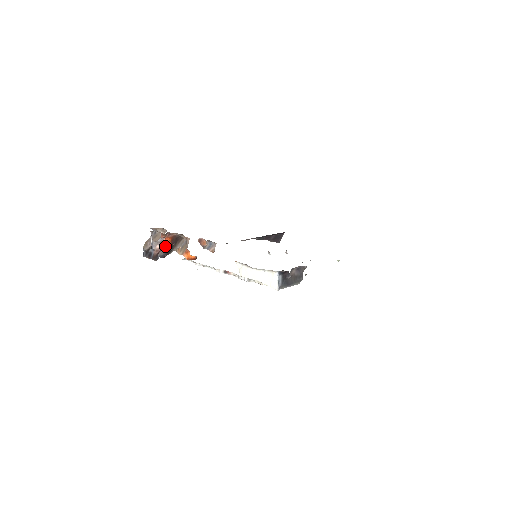
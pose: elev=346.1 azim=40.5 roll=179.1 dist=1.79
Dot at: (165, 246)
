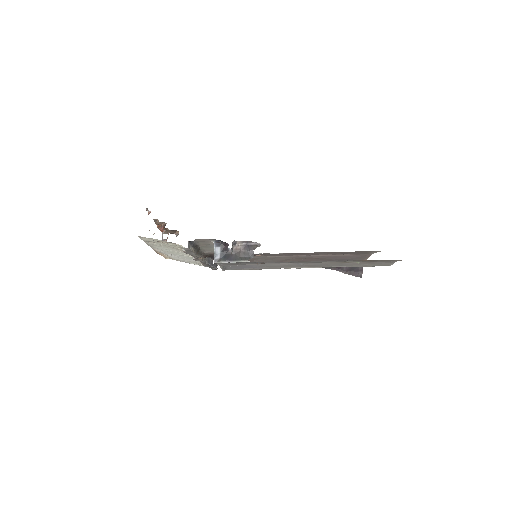
Dot at: occluded
